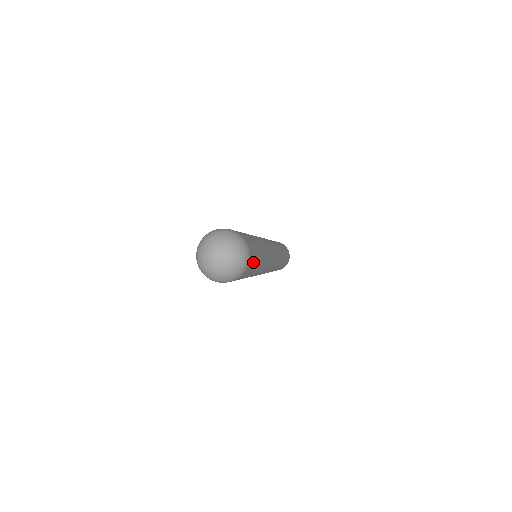
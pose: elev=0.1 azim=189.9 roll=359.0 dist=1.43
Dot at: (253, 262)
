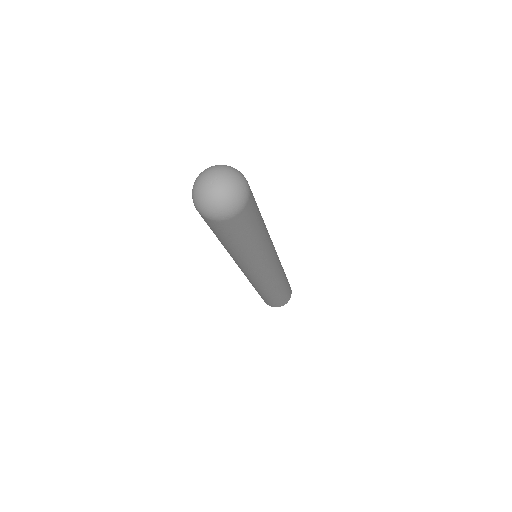
Dot at: (247, 220)
